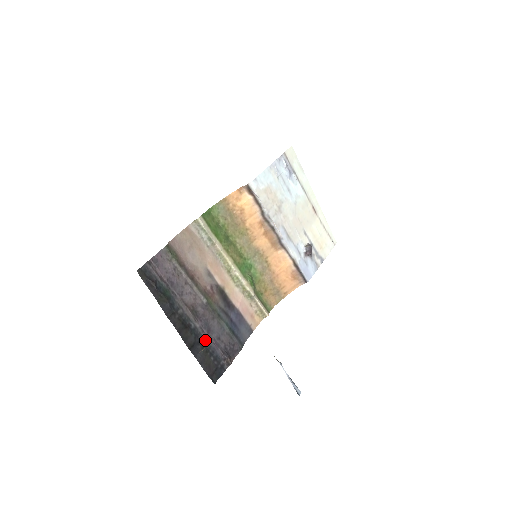
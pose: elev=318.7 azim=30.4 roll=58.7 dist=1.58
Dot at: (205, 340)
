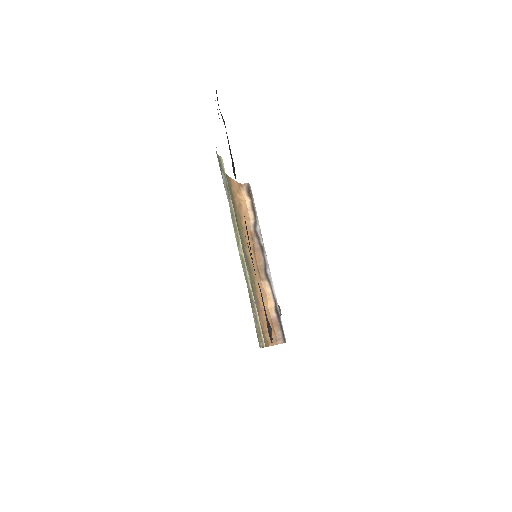
Dot at: (253, 266)
